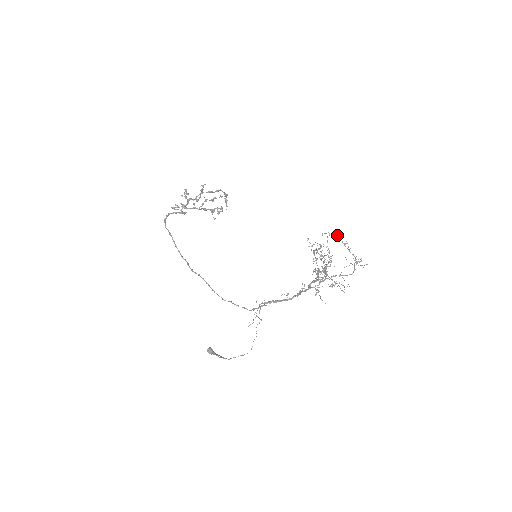
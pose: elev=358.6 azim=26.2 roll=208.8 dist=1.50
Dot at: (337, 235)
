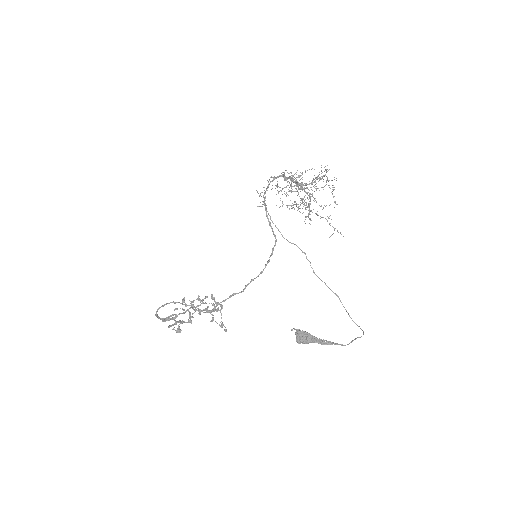
Dot at: occluded
